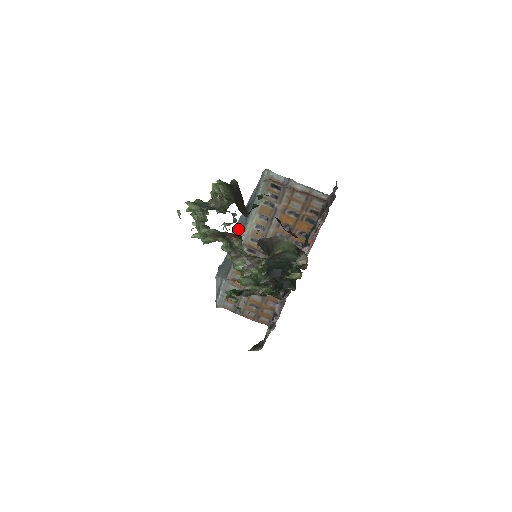
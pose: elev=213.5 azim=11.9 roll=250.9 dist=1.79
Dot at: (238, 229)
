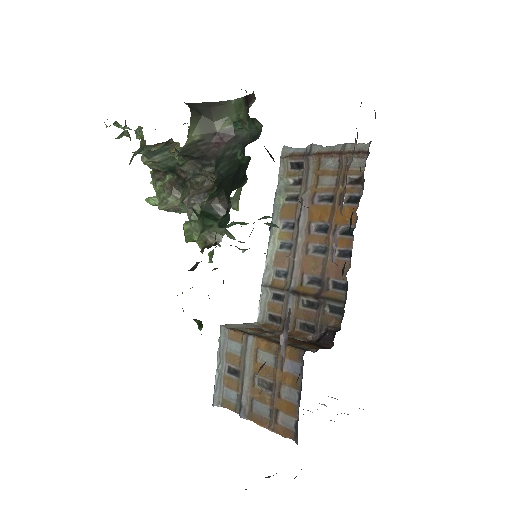
Dot at: occluded
